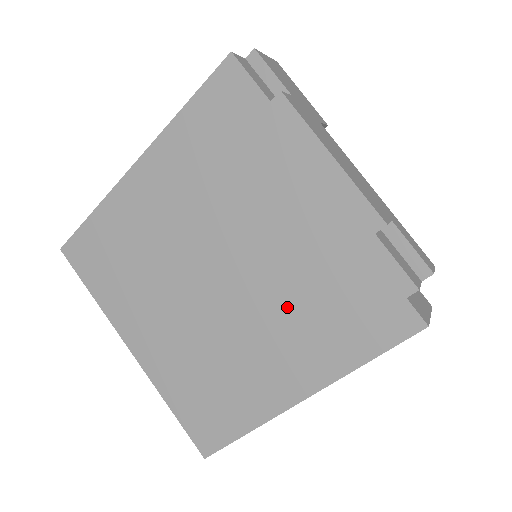
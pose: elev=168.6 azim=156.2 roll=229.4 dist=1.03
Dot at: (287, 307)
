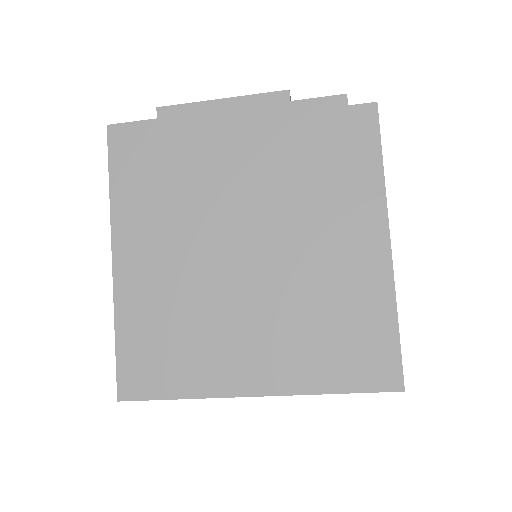
Dot at: (304, 201)
